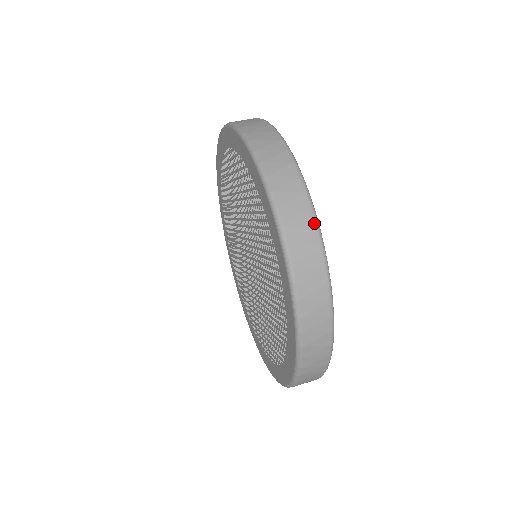
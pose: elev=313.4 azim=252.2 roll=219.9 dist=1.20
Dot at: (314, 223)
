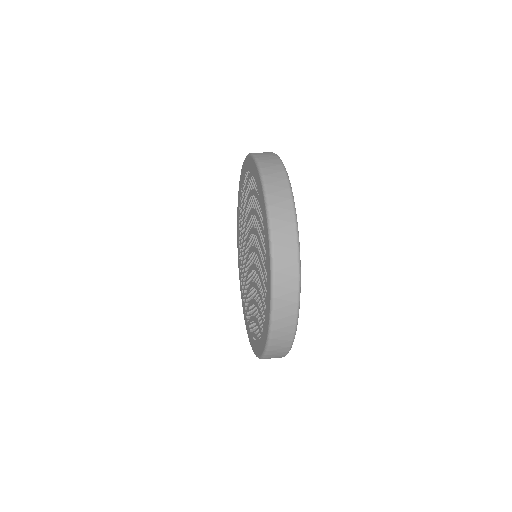
Dot at: (273, 153)
